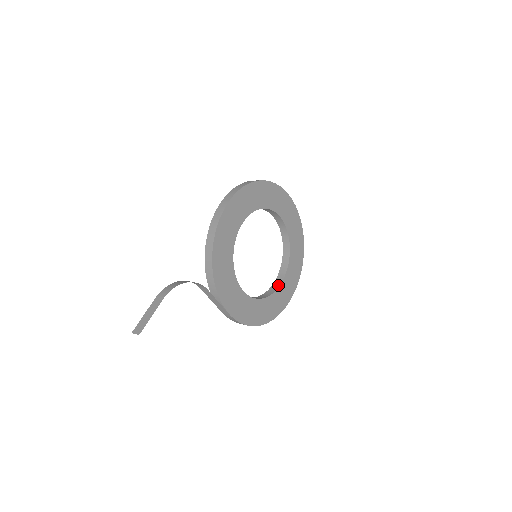
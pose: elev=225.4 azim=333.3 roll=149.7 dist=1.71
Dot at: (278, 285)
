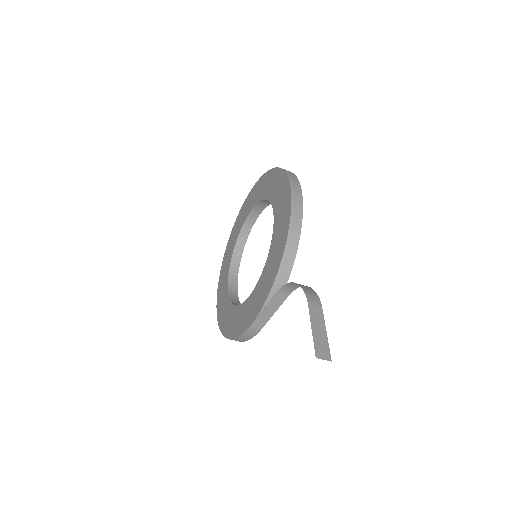
Dot at: (236, 291)
